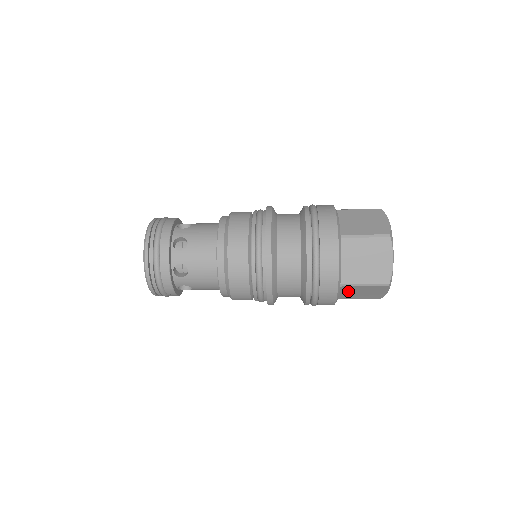
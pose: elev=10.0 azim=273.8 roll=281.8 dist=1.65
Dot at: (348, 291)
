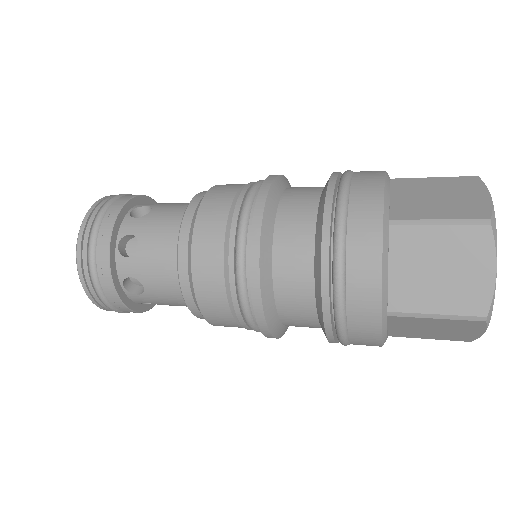
Dot at: occluded
